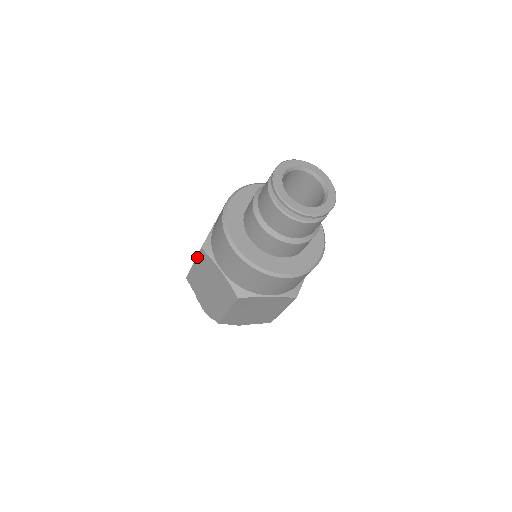
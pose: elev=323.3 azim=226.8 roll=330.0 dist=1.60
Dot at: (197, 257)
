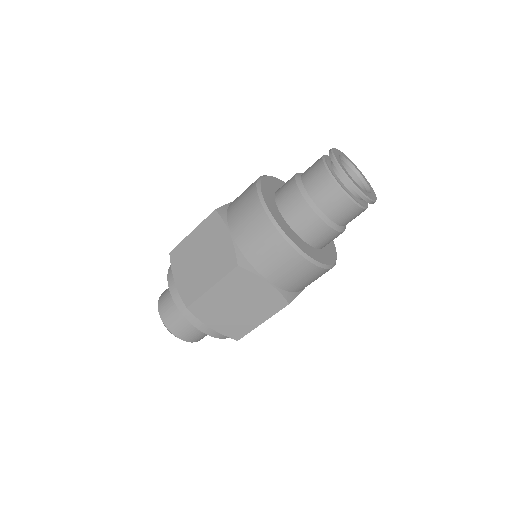
Dot at: (203, 222)
